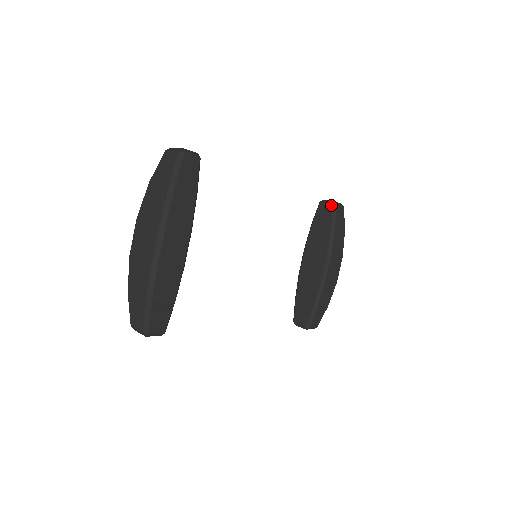
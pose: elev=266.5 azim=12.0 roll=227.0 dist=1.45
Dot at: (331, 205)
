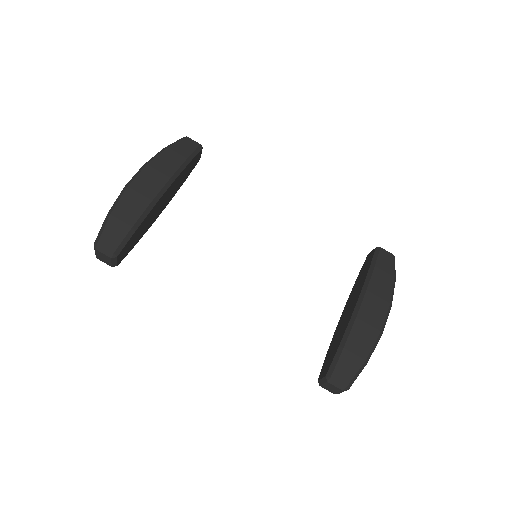
Dot at: (374, 249)
